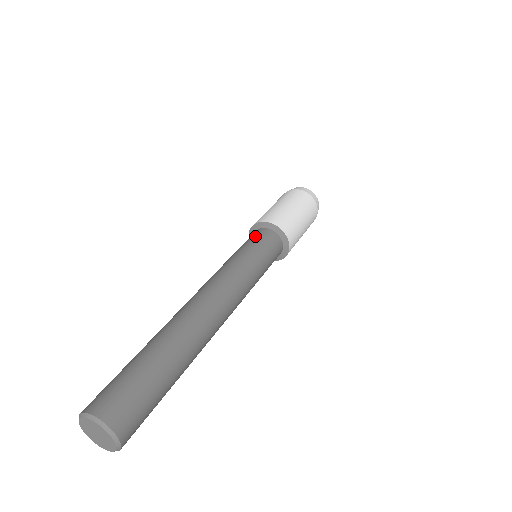
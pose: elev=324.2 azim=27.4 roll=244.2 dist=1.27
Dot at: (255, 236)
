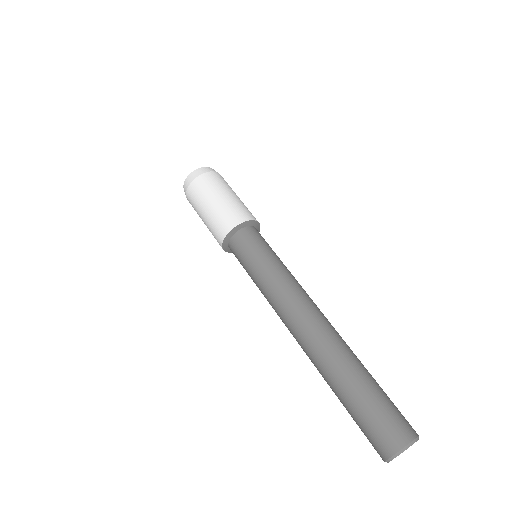
Dot at: (256, 238)
